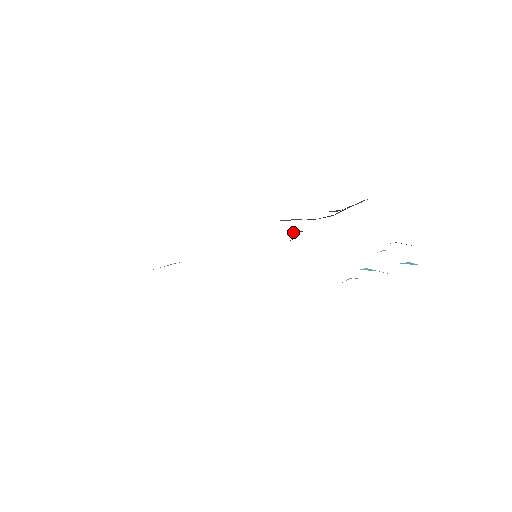
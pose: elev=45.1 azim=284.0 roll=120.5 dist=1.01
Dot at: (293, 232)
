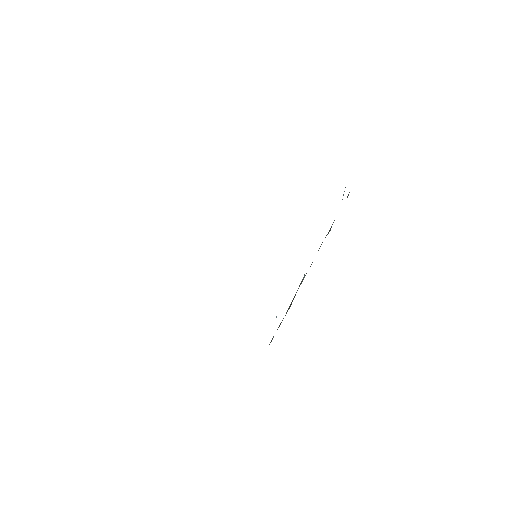
Dot at: occluded
